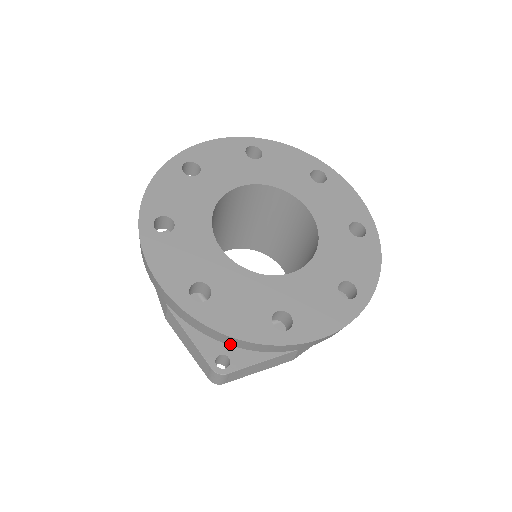
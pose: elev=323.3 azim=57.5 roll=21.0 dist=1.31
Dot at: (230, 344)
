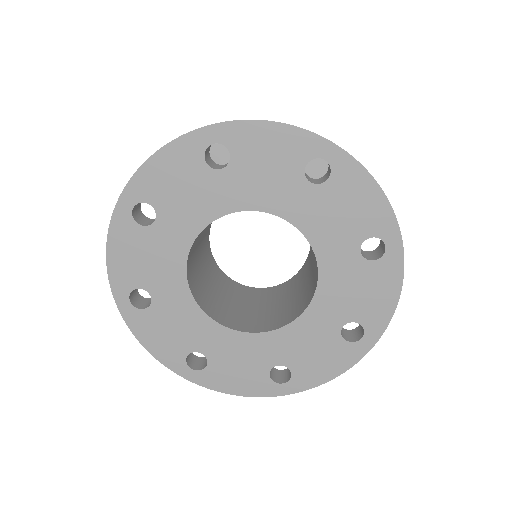
Dot at: occluded
